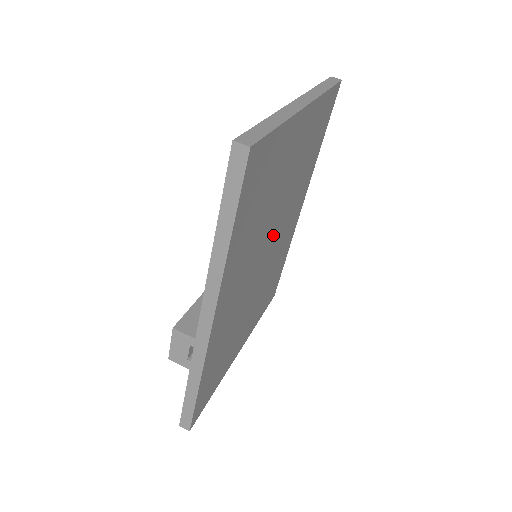
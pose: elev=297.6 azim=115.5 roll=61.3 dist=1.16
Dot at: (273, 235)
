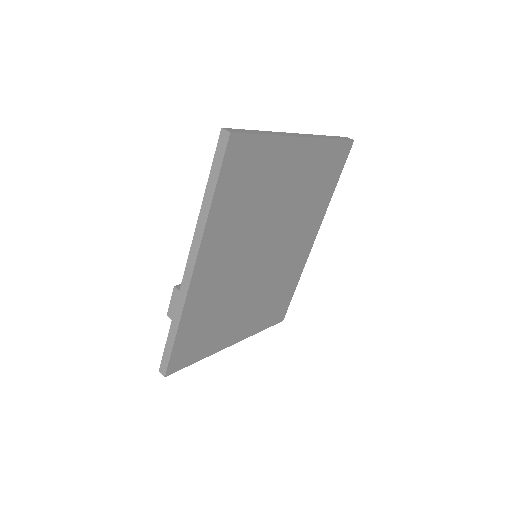
Dot at: (271, 240)
